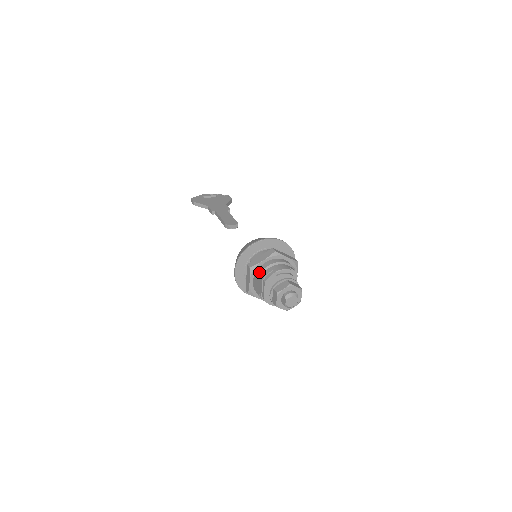
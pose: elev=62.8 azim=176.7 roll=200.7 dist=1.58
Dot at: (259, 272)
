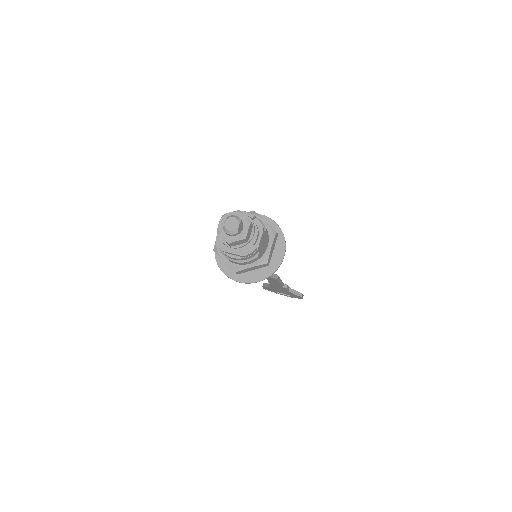
Dot at: occluded
